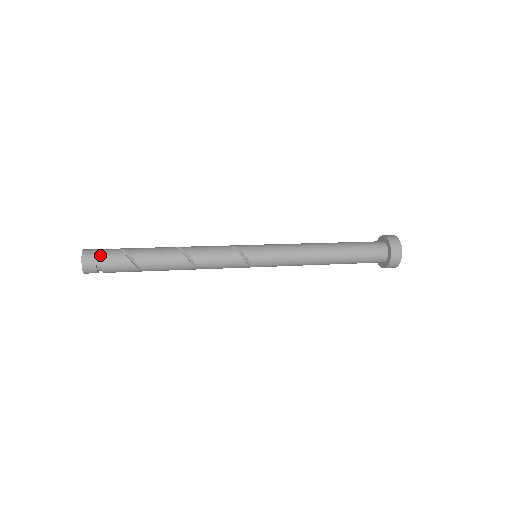
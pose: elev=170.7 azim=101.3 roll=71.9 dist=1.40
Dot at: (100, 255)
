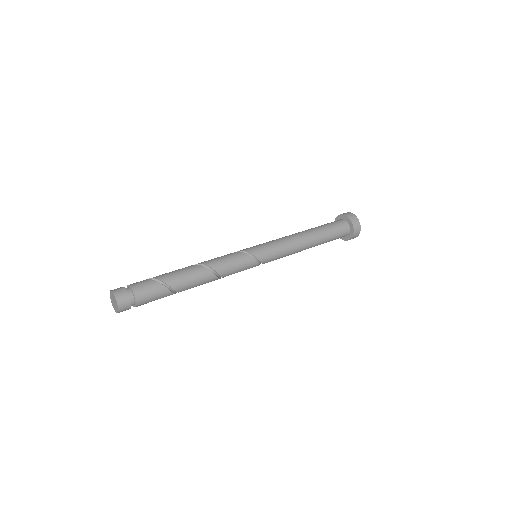
Dot at: (128, 288)
